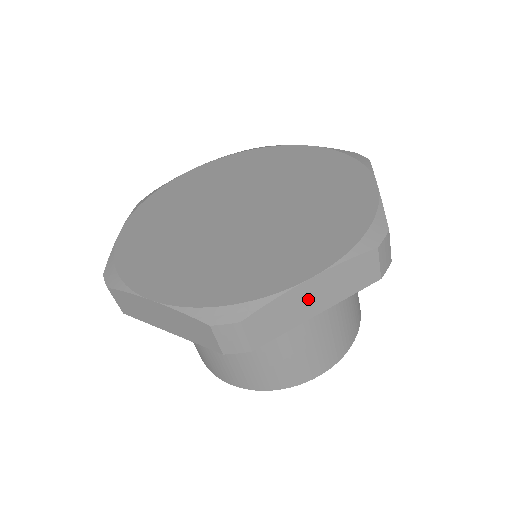
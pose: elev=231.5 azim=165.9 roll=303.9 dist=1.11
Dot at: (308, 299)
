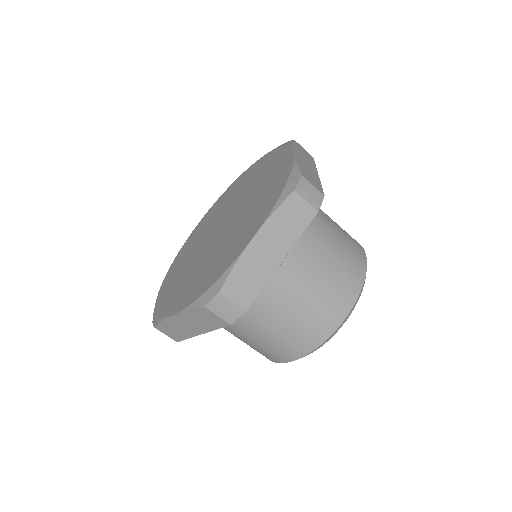
Dot at: (184, 325)
